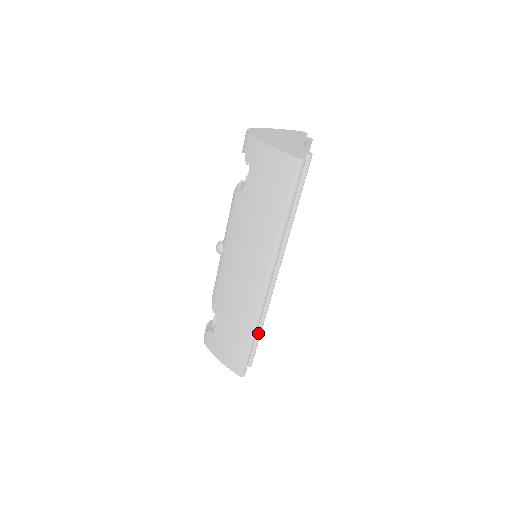
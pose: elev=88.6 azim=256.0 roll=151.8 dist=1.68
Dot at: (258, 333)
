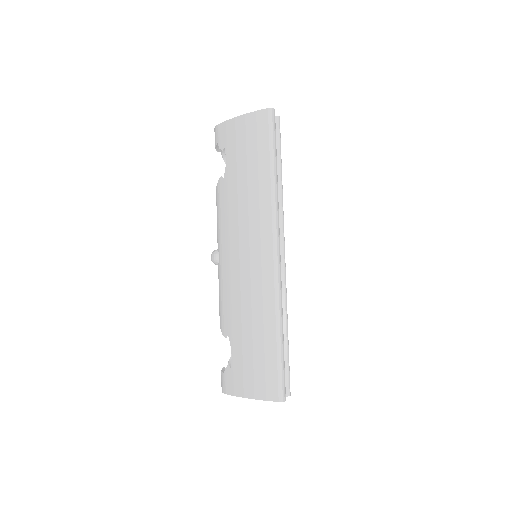
Dot at: (285, 338)
